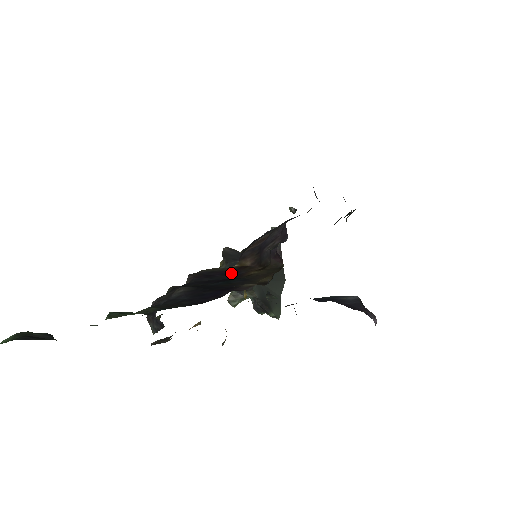
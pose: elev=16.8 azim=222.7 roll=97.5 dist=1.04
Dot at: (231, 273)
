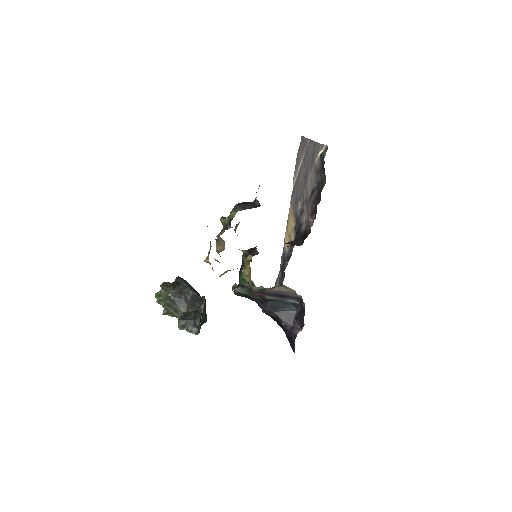
Dot at: occluded
